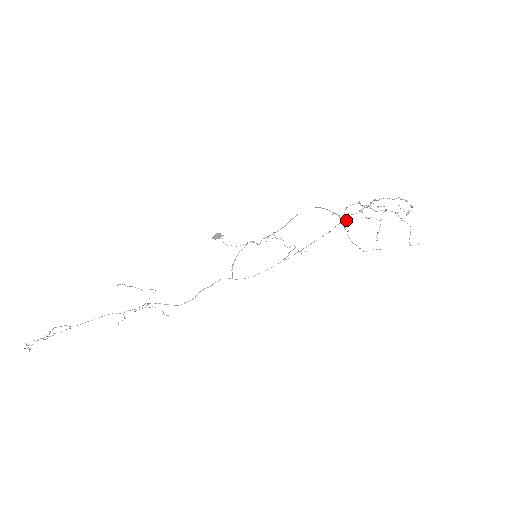
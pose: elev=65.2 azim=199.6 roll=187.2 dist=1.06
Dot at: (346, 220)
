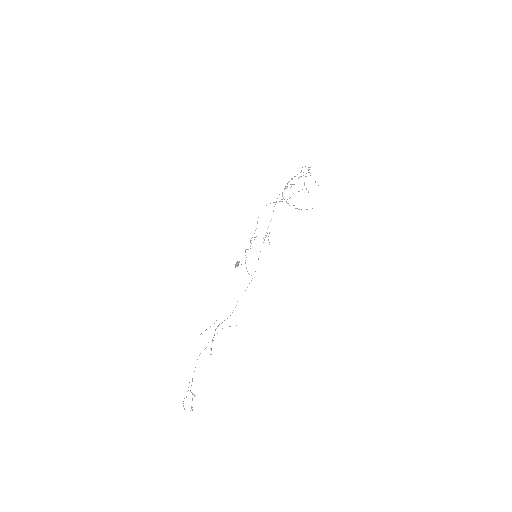
Dot at: occluded
